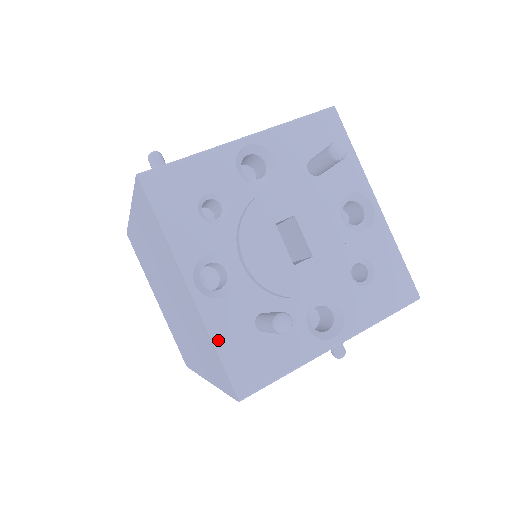
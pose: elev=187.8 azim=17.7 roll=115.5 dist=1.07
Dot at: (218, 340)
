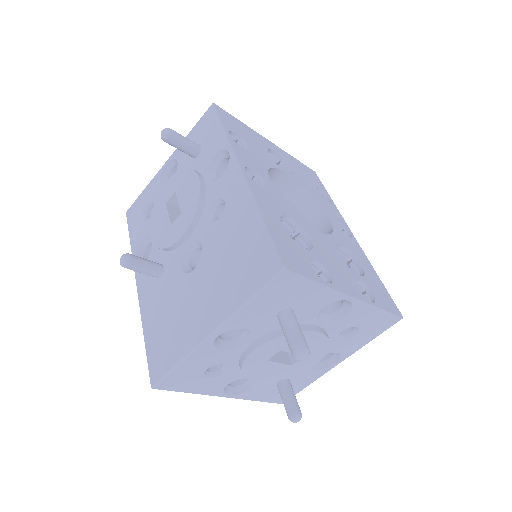
Dot at: (258, 399)
